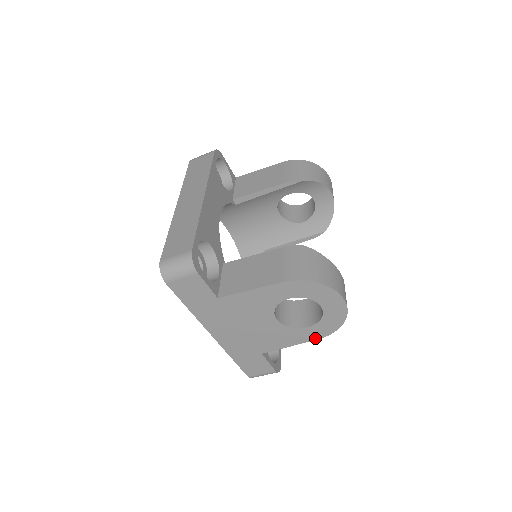
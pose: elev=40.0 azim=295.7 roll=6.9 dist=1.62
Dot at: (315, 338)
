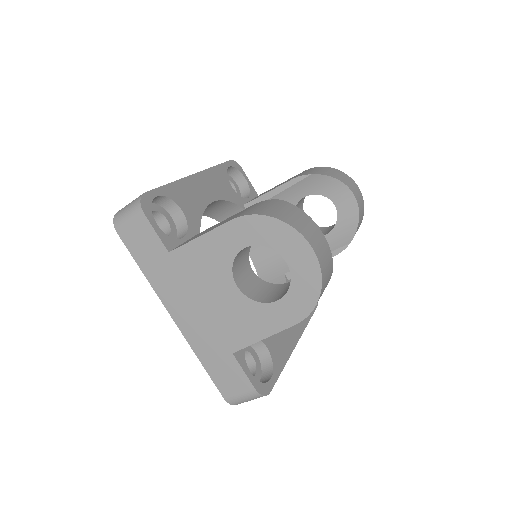
Dot at: (291, 323)
